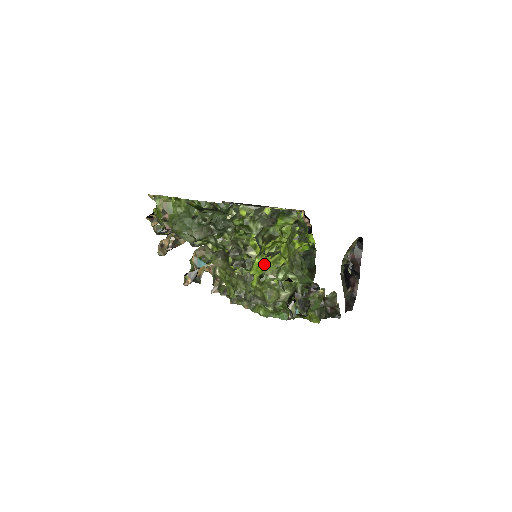
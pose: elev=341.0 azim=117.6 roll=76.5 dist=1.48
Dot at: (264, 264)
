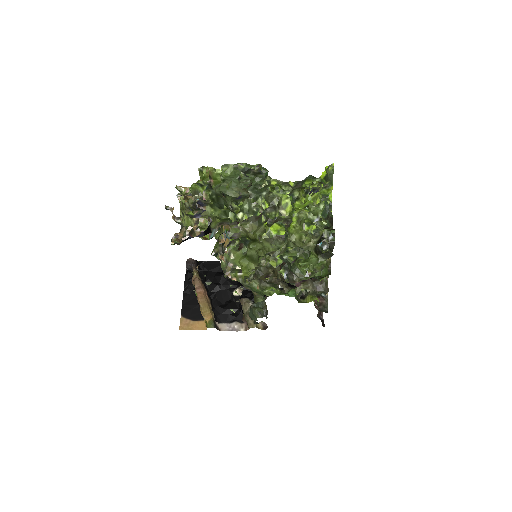
Dot at: (305, 202)
